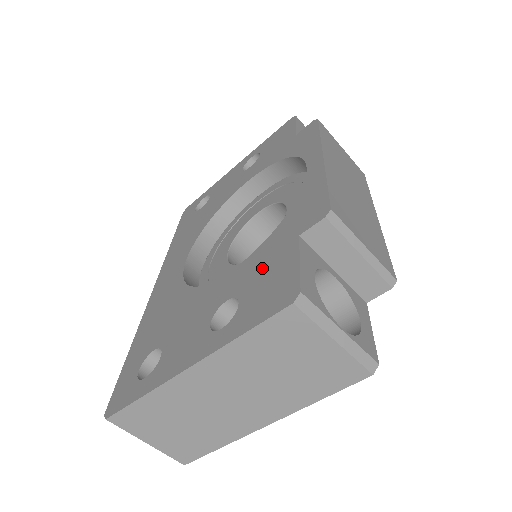
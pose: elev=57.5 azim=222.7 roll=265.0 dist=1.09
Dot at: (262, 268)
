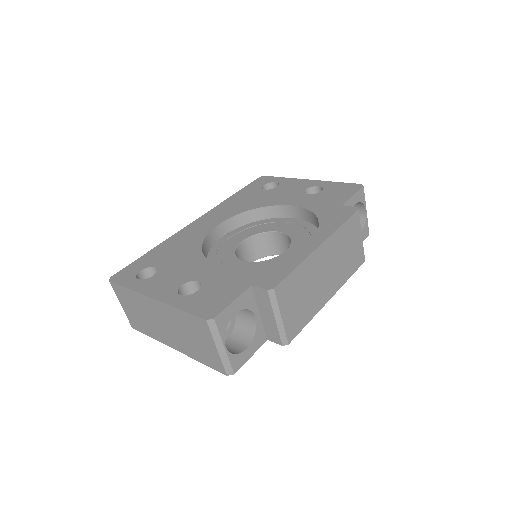
Dot at: (224, 283)
